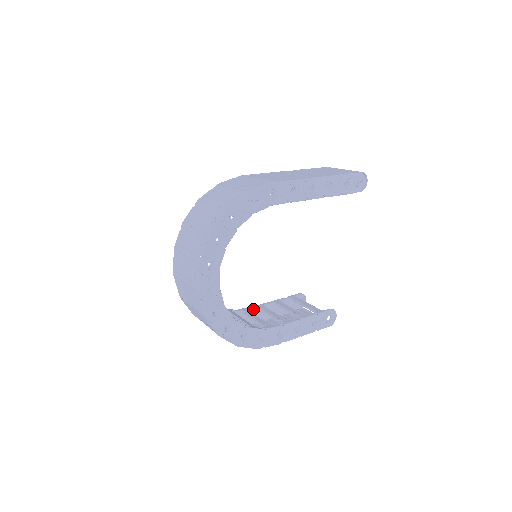
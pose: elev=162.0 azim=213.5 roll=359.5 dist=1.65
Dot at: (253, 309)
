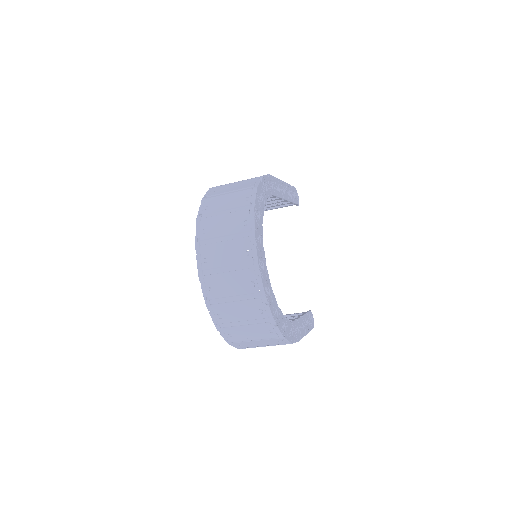
Dot at: occluded
